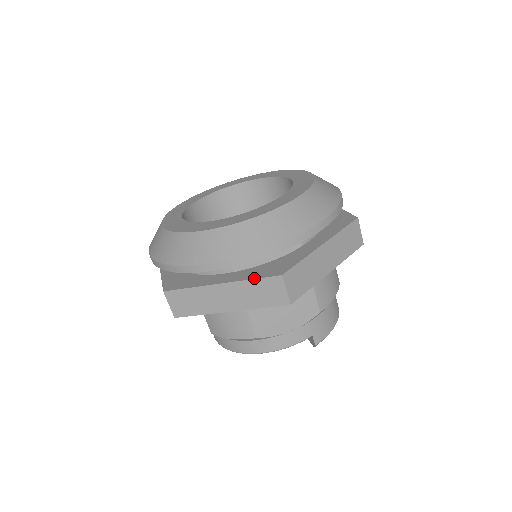
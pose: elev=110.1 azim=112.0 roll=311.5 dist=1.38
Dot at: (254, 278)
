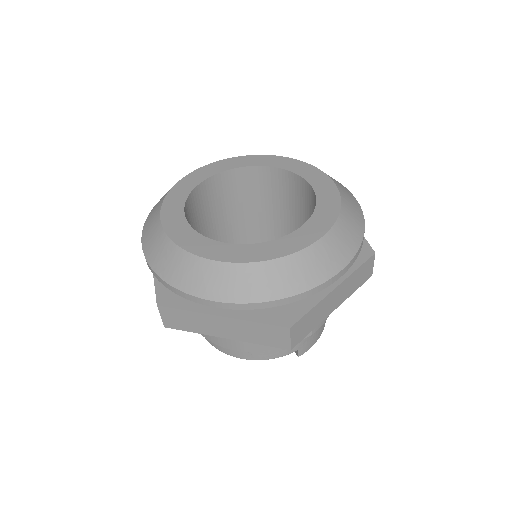
Dot at: (259, 322)
